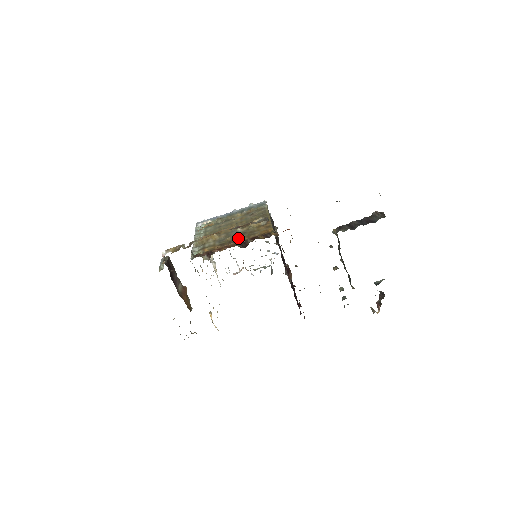
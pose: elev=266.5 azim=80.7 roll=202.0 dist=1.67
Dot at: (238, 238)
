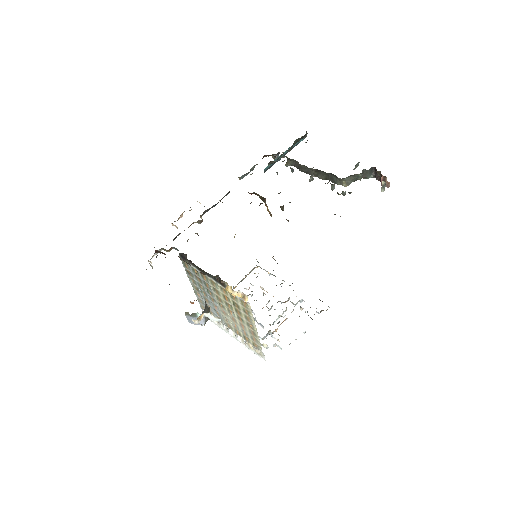
Dot at: occluded
